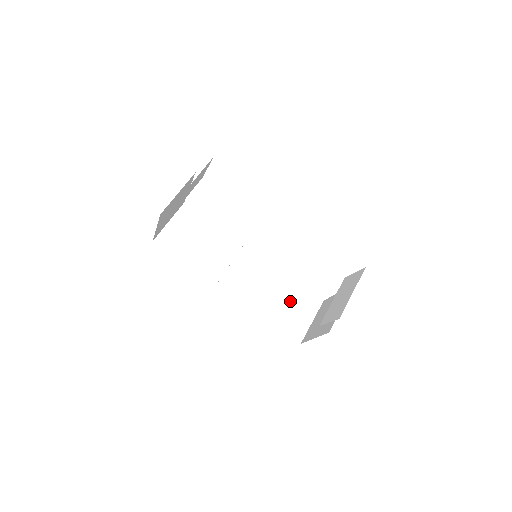
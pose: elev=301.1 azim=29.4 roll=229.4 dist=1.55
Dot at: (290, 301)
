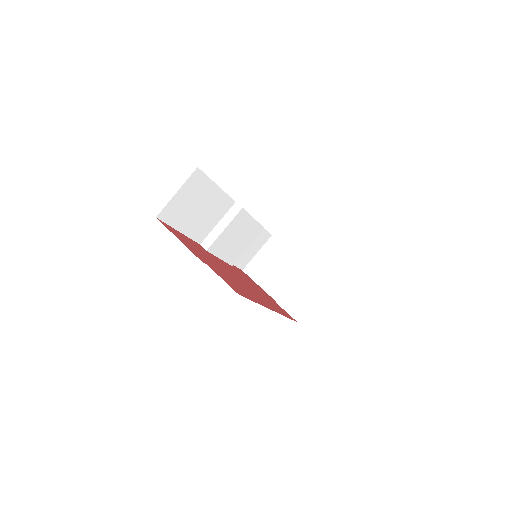
Dot at: occluded
